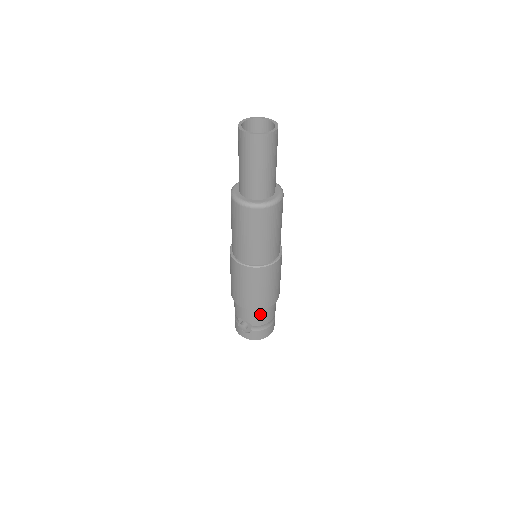
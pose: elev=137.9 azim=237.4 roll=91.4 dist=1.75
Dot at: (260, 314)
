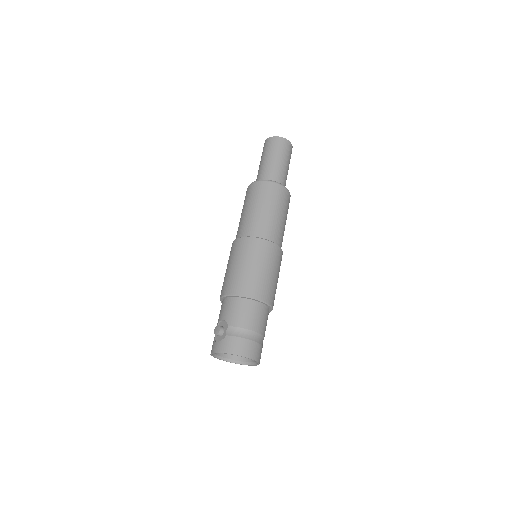
Dot at: (241, 308)
